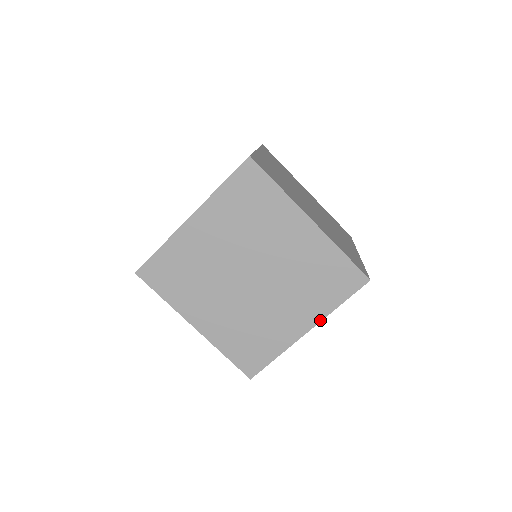
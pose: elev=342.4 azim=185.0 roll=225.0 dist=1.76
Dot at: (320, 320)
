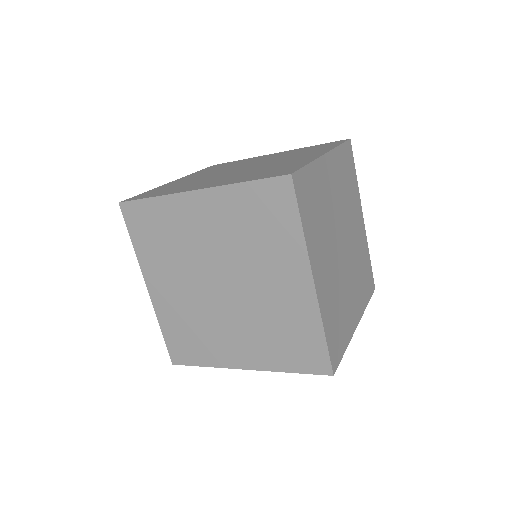
Dot at: (263, 369)
